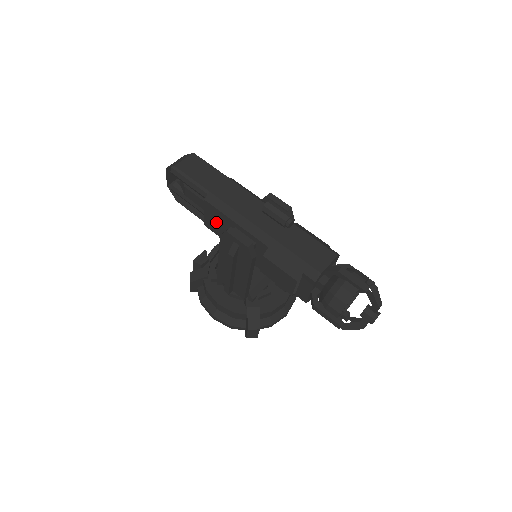
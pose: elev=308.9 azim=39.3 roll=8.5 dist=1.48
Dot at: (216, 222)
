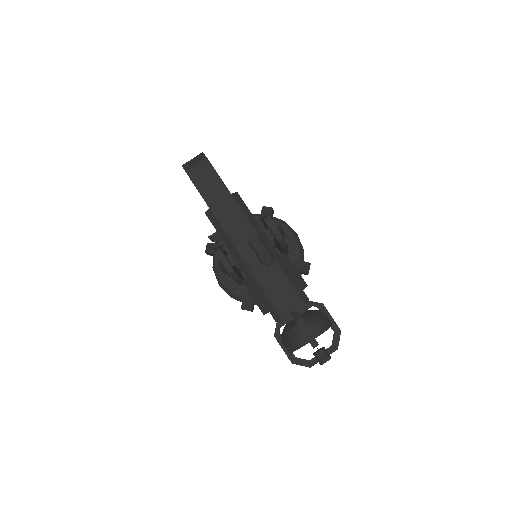
Dot at: occluded
